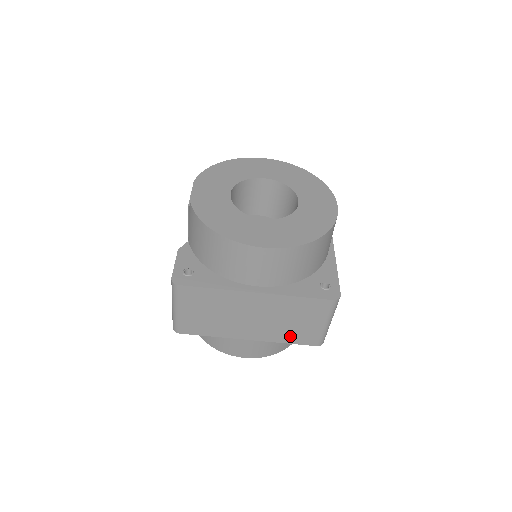
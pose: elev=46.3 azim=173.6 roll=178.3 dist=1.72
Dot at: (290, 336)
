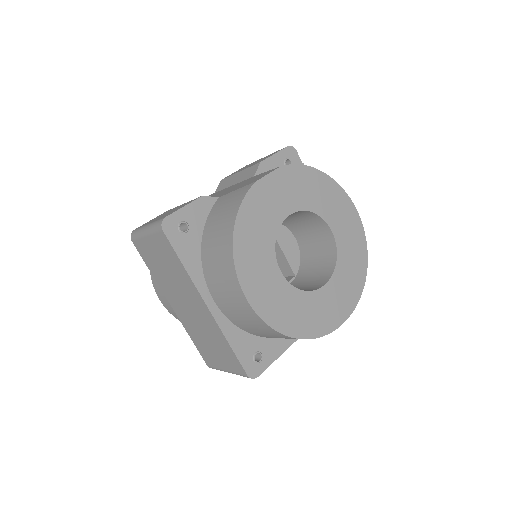
Dot at: (198, 341)
